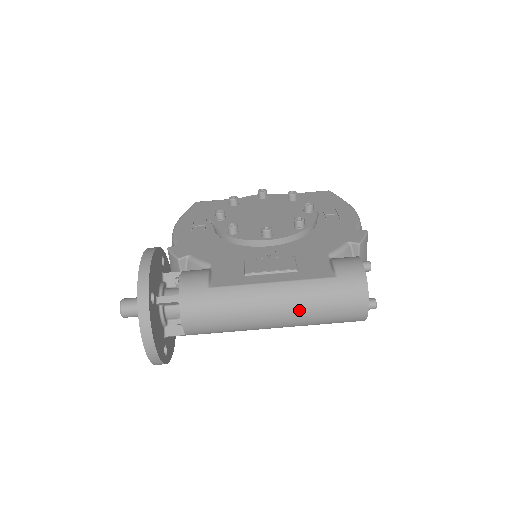
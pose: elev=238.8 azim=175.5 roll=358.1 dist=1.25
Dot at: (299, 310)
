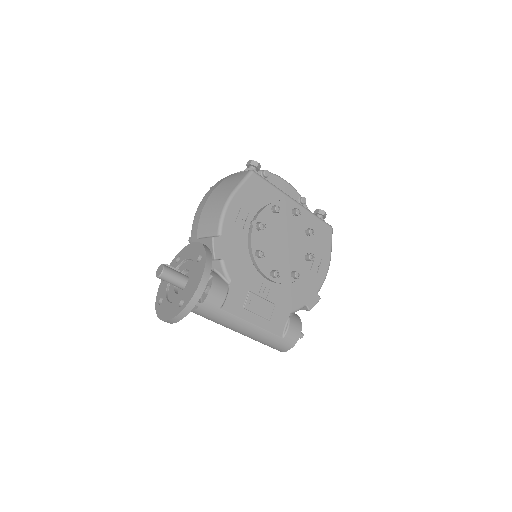
Dot at: (252, 338)
